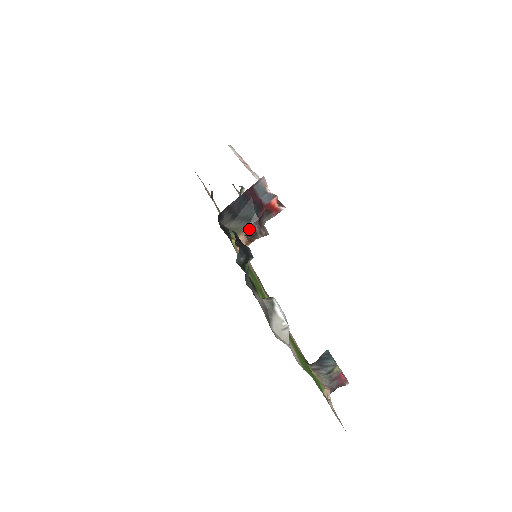
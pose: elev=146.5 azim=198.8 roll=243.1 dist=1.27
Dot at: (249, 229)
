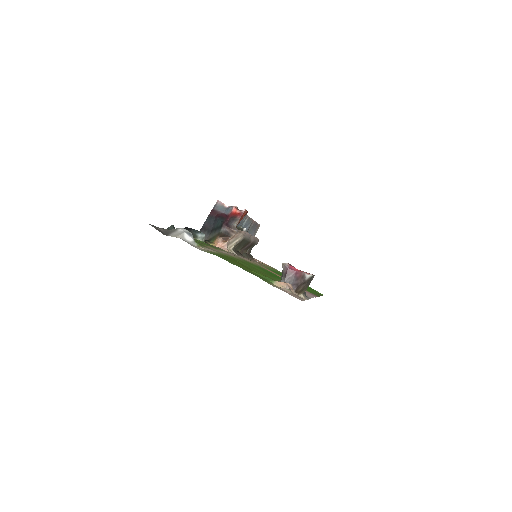
Dot at: (222, 233)
